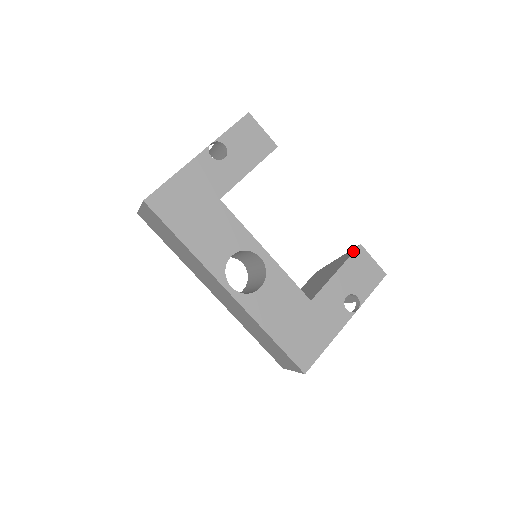
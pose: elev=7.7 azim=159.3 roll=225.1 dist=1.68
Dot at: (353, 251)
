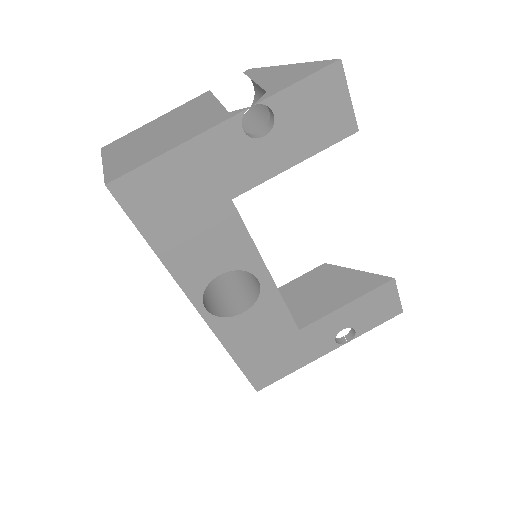
Dot at: (380, 283)
